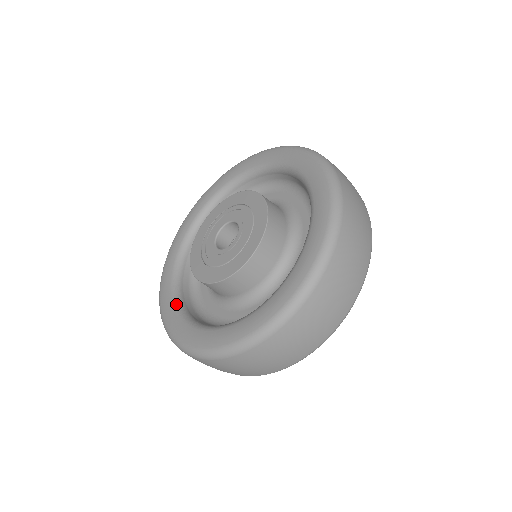
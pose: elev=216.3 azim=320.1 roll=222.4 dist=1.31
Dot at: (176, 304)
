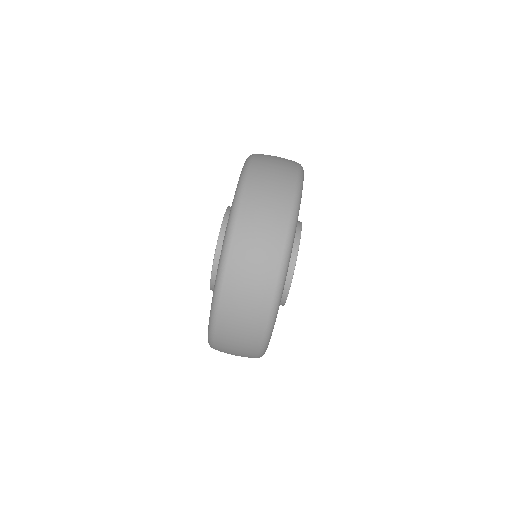
Dot at: occluded
